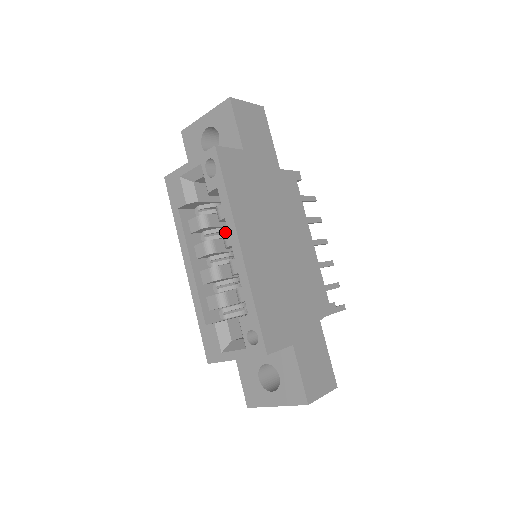
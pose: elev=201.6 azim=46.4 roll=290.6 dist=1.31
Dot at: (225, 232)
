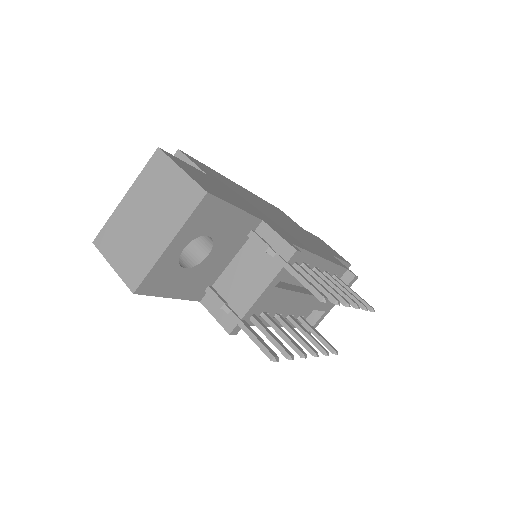
Dot at: occluded
